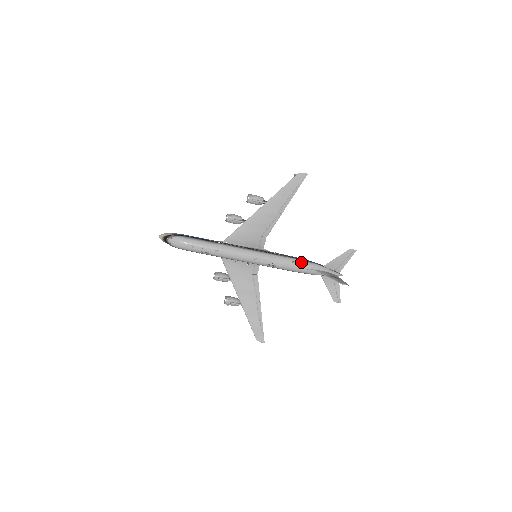
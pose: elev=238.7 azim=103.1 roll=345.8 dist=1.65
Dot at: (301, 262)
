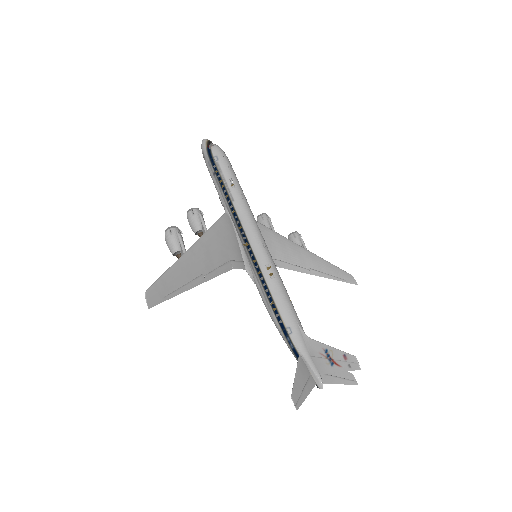
Dot at: occluded
